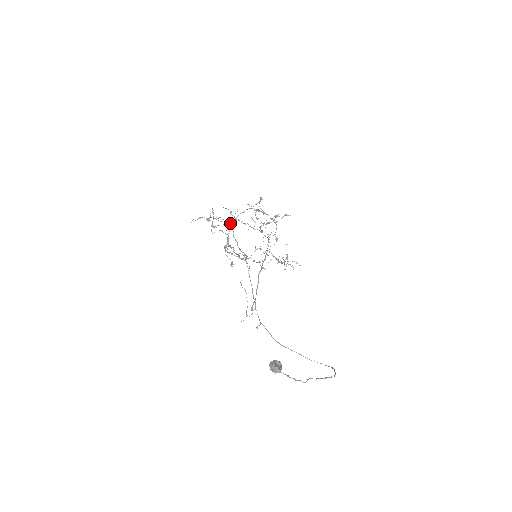
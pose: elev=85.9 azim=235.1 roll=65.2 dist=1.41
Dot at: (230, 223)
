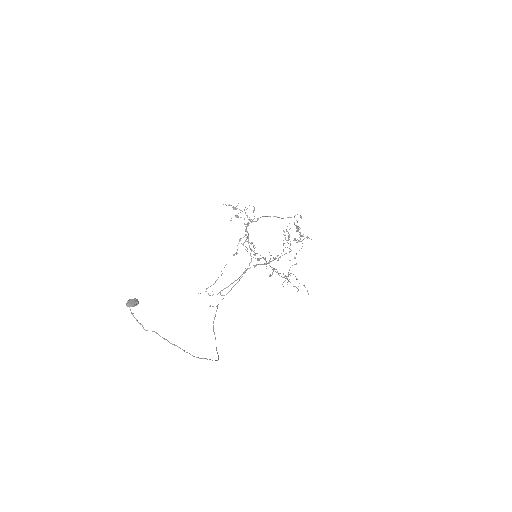
Dot at: (250, 219)
